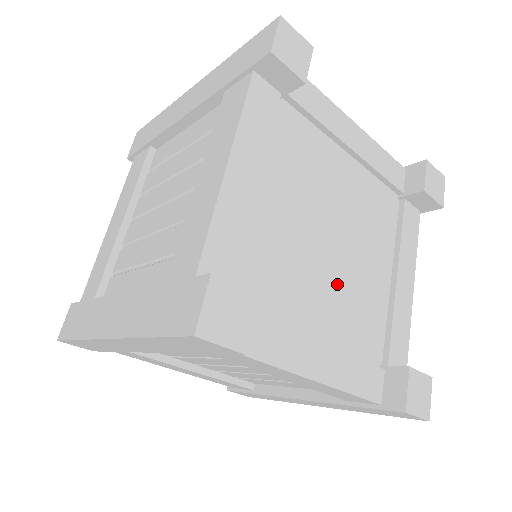
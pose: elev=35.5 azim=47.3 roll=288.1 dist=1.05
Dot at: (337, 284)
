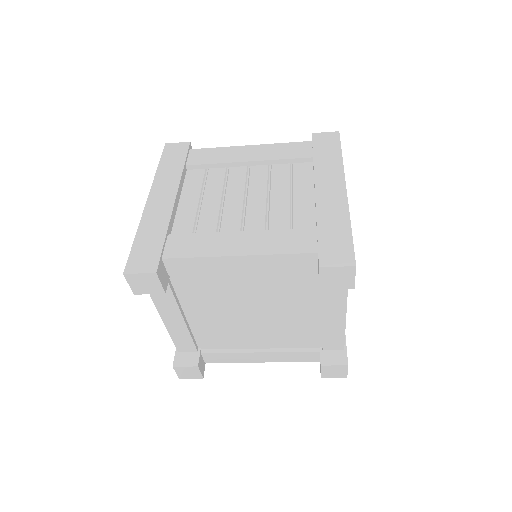
Dot at: (267, 328)
